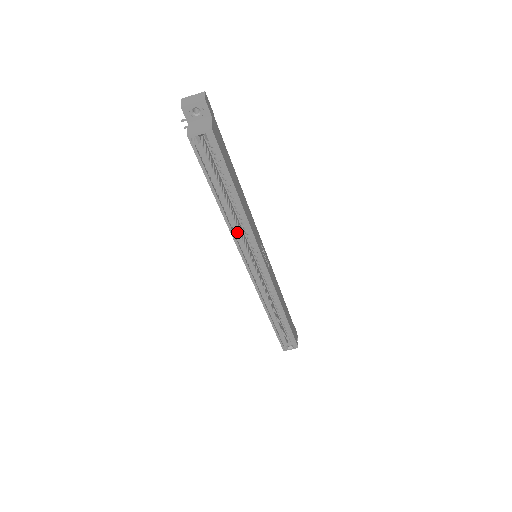
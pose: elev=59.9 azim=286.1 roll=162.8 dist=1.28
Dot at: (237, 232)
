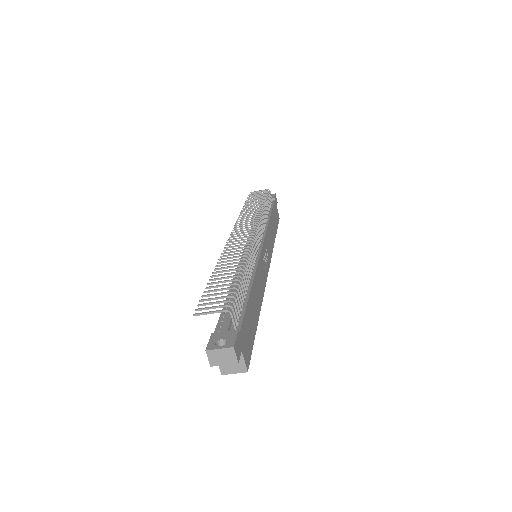
Dot at: occluded
